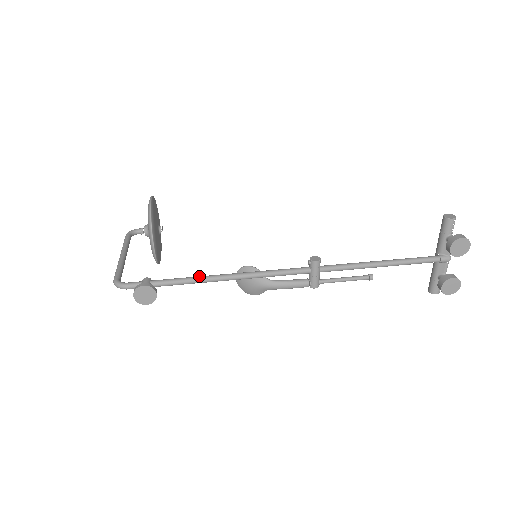
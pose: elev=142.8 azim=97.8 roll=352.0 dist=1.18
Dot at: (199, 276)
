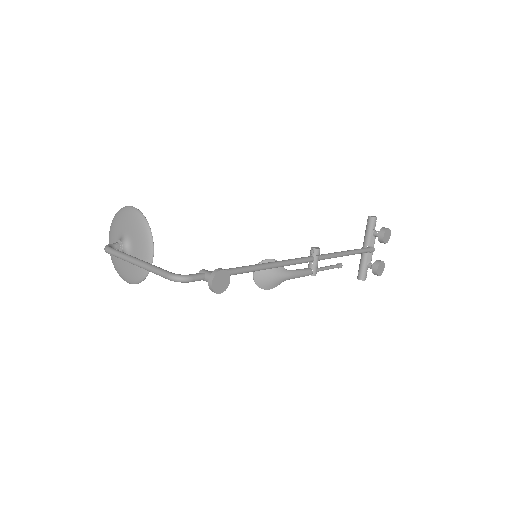
Dot at: (245, 266)
